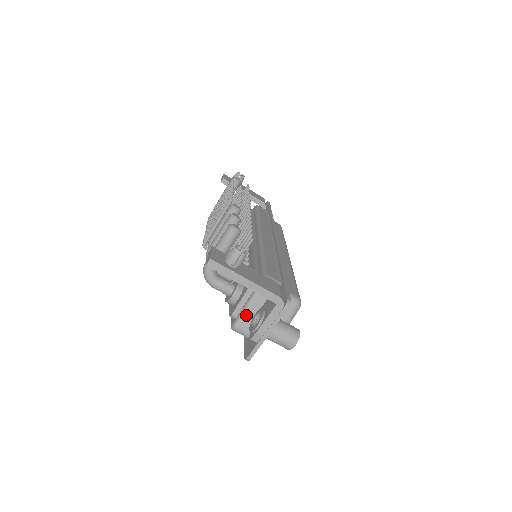
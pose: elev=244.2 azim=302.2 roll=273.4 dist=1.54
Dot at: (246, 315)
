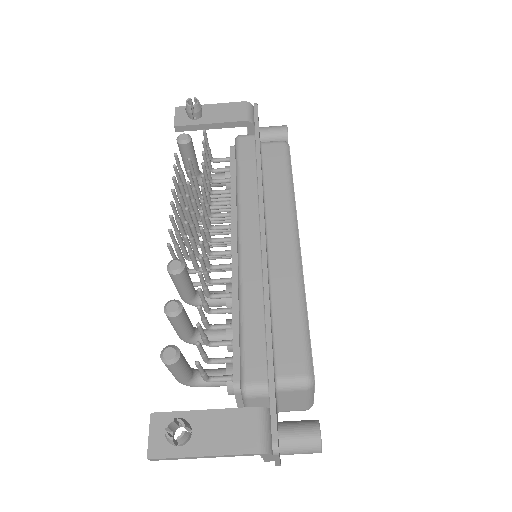
Dot at: occluded
